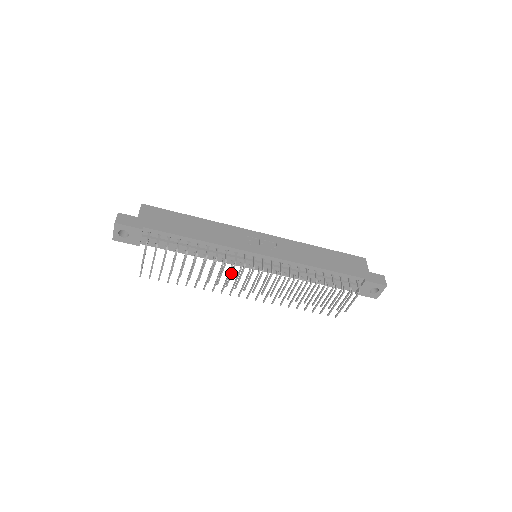
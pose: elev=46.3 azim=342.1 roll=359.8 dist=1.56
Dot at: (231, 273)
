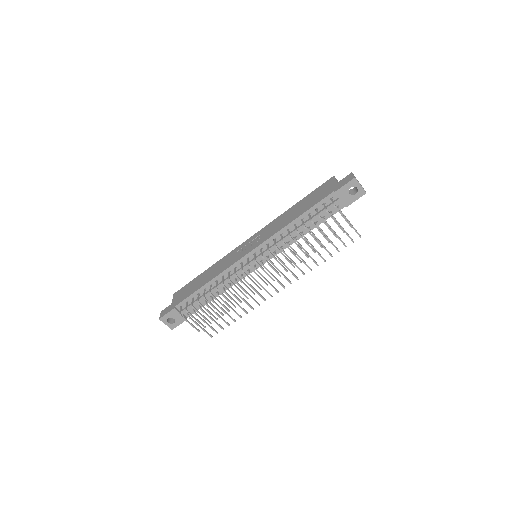
Dot at: occluded
